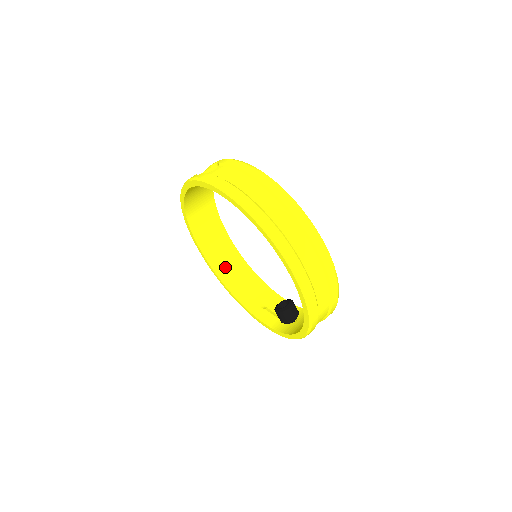
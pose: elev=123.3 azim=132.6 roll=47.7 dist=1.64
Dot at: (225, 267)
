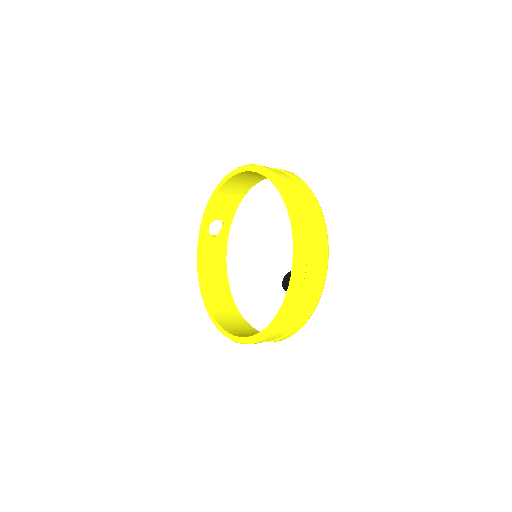
Dot at: (243, 334)
